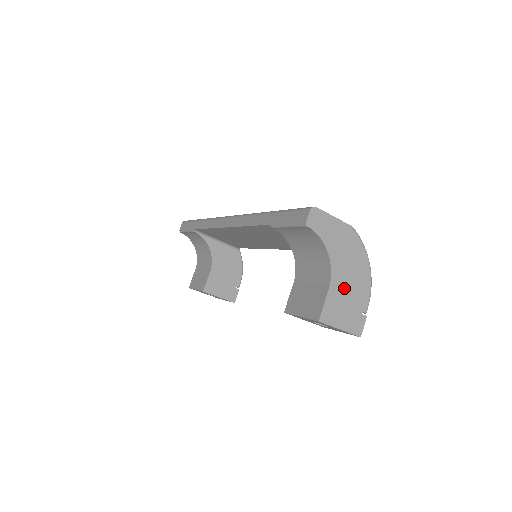
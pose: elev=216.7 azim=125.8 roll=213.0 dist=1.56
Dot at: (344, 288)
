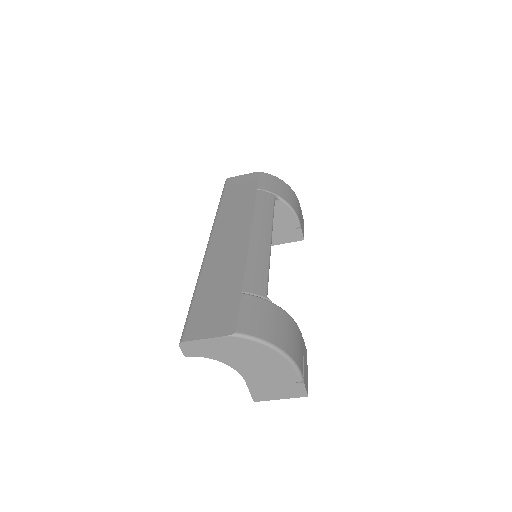
Dot at: (261, 376)
